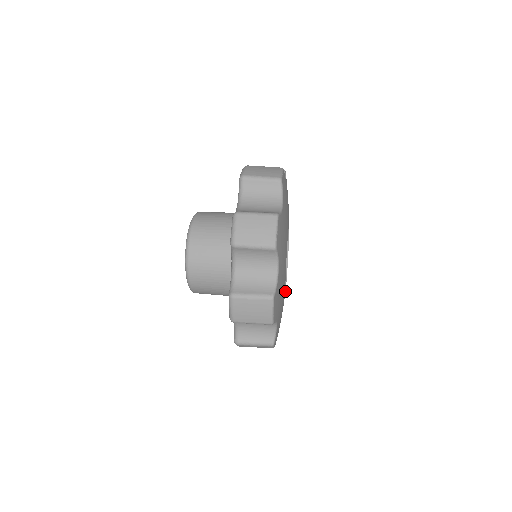
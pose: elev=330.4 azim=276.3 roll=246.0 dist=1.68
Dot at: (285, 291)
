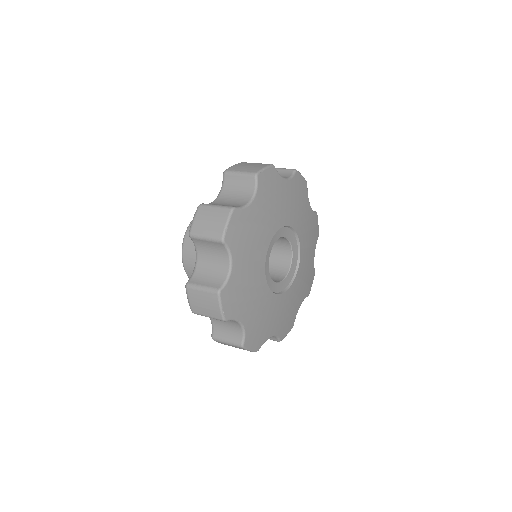
Dot at: (281, 296)
